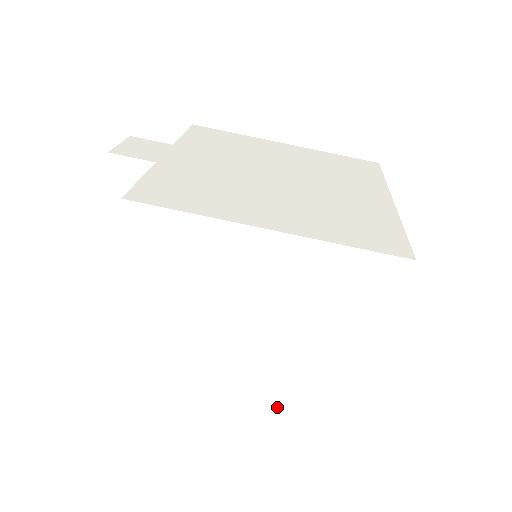
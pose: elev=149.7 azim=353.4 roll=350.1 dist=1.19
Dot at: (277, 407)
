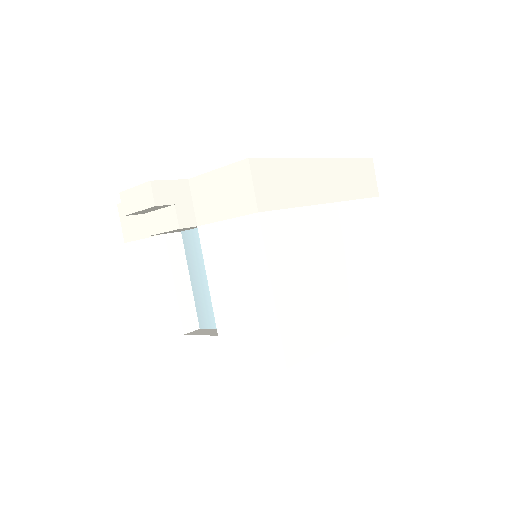
Dot at: (371, 320)
